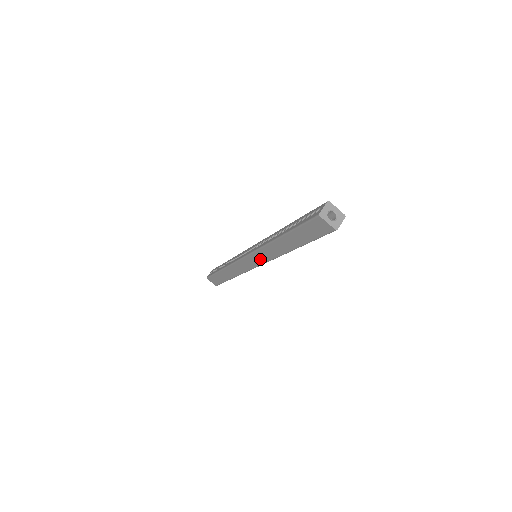
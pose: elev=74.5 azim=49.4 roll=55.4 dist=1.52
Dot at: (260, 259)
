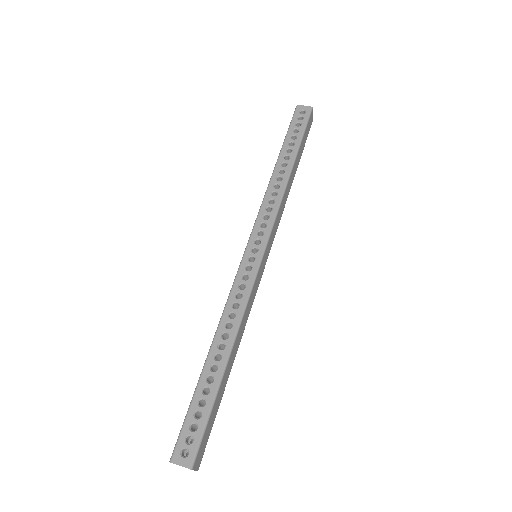
Dot at: occluded
